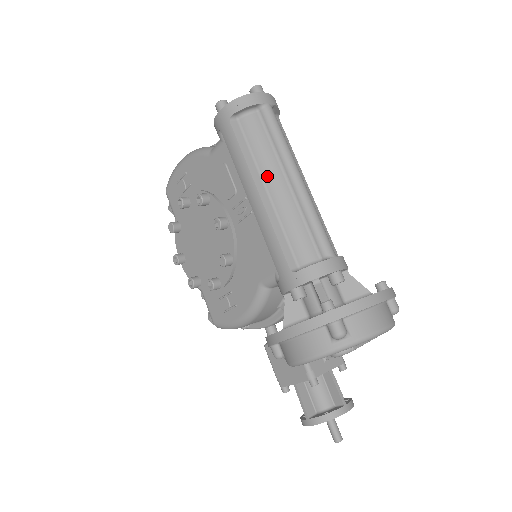
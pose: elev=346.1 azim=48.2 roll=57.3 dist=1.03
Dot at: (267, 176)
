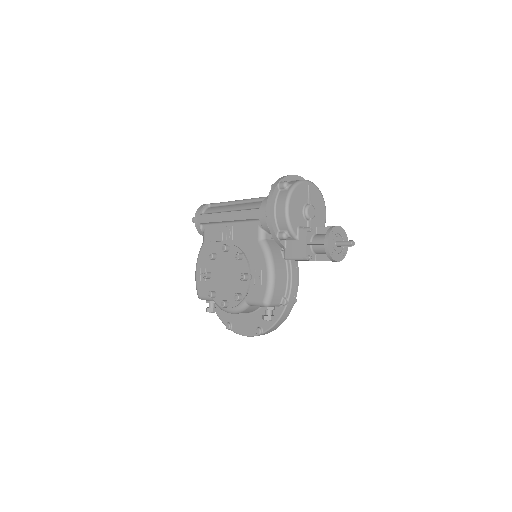
Dot at: (227, 209)
